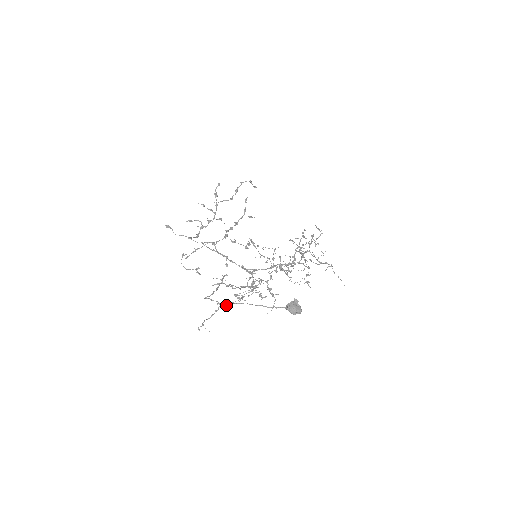
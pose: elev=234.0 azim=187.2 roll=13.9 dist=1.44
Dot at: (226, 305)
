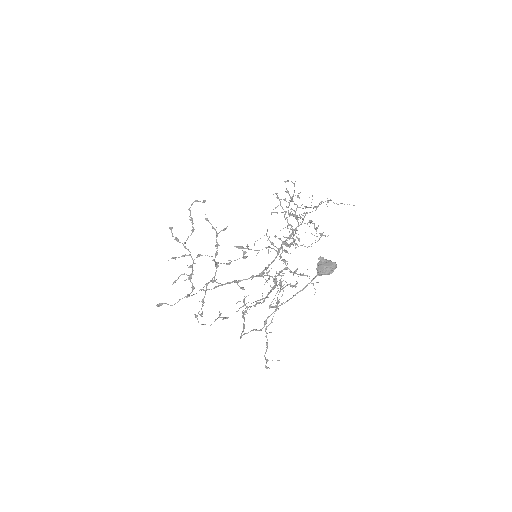
Dot at: occluded
